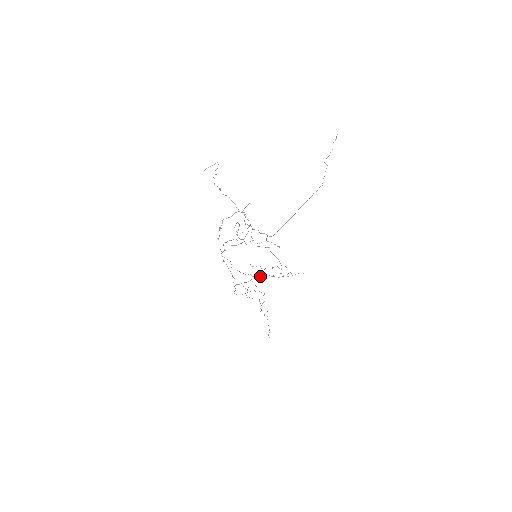
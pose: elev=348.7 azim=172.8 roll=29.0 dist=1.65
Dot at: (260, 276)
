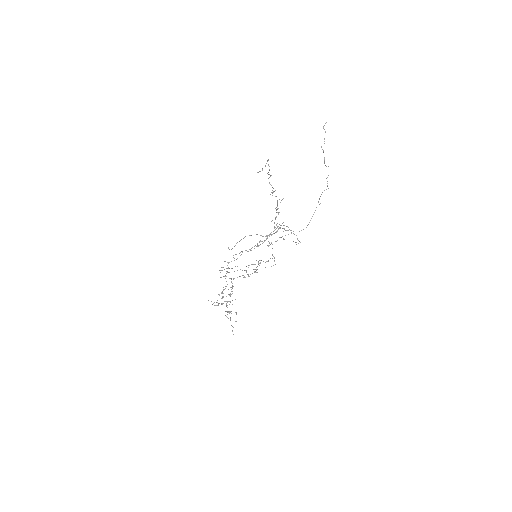
Dot at: (249, 276)
